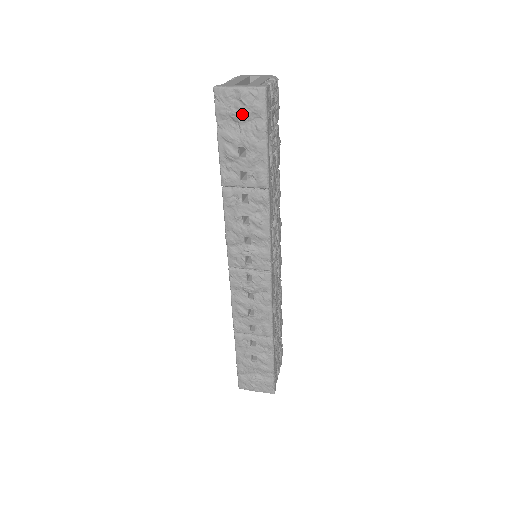
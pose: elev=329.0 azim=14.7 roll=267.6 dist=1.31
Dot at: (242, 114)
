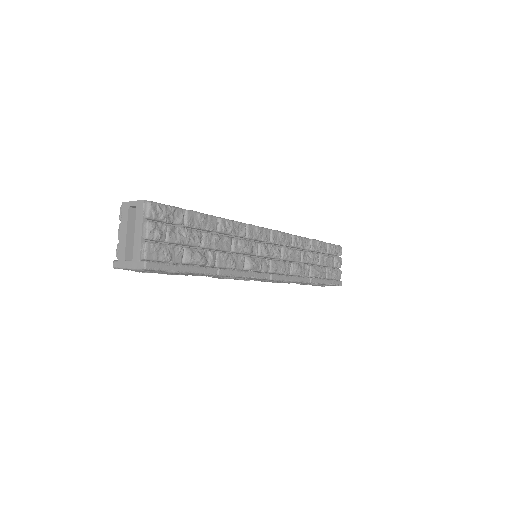
Dot at: (149, 272)
